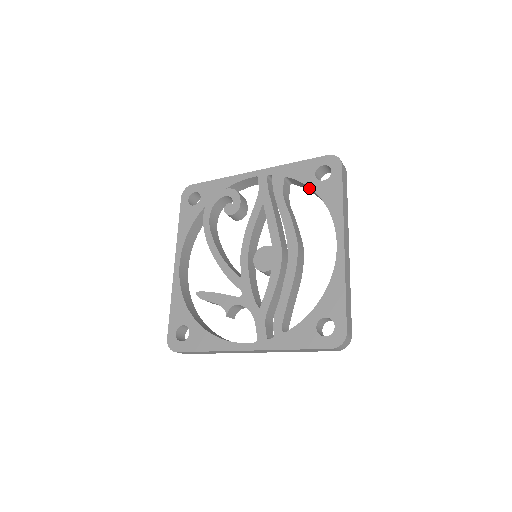
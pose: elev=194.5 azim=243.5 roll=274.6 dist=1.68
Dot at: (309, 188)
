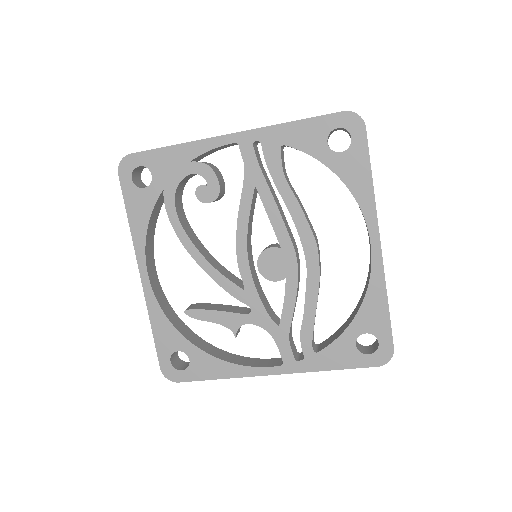
Dot at: occluded
